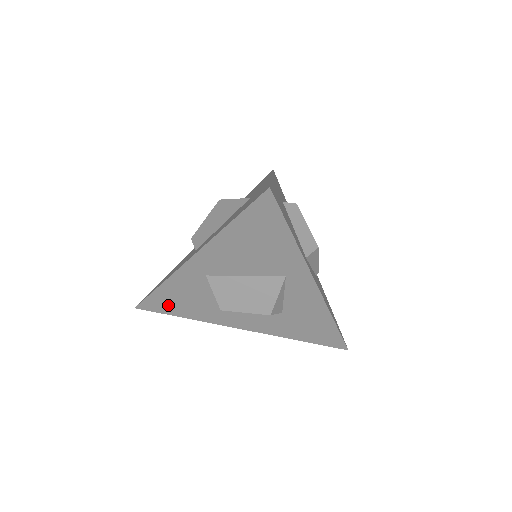
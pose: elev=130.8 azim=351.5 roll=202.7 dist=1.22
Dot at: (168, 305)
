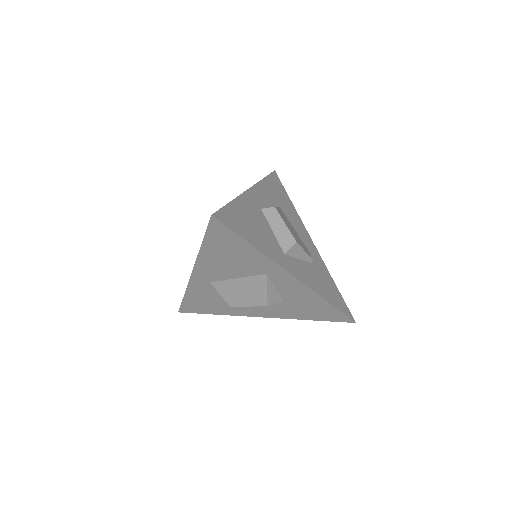
Dot at: (199, 307)
